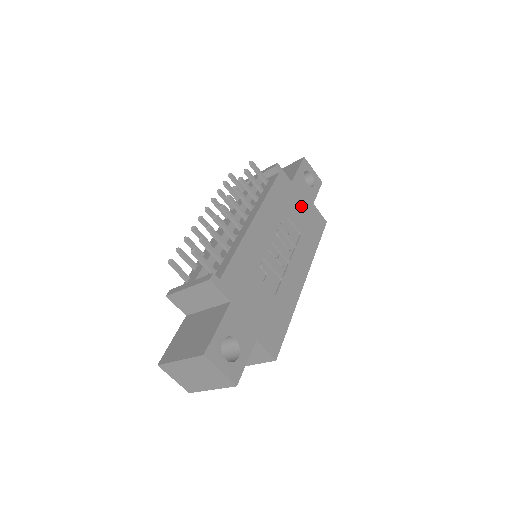
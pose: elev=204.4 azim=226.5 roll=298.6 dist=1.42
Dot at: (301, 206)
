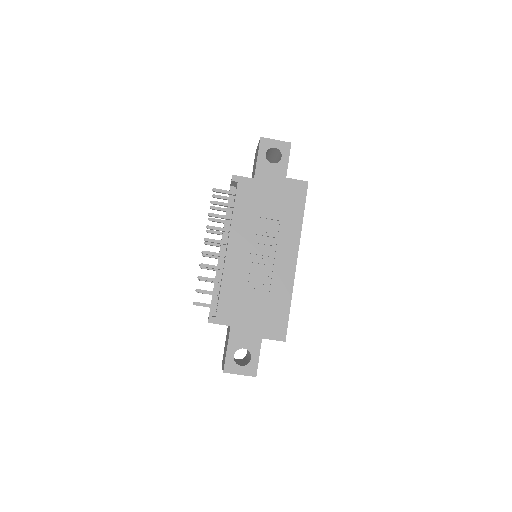
Dot at: (272, 193)
